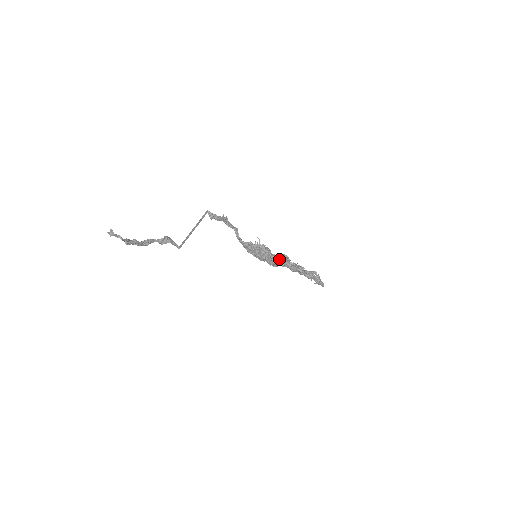
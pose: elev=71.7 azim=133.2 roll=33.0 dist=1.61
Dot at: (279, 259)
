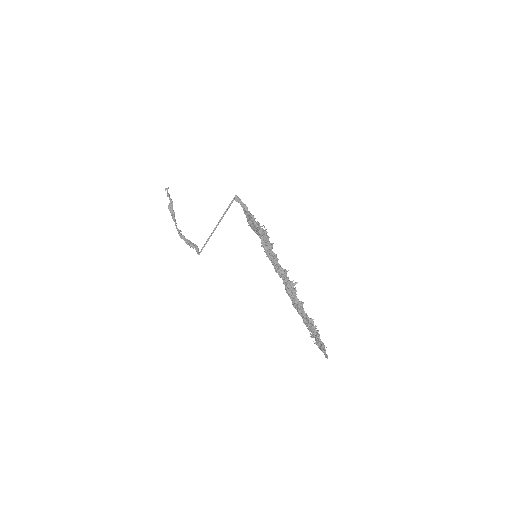
Dot at: (275, 255)
